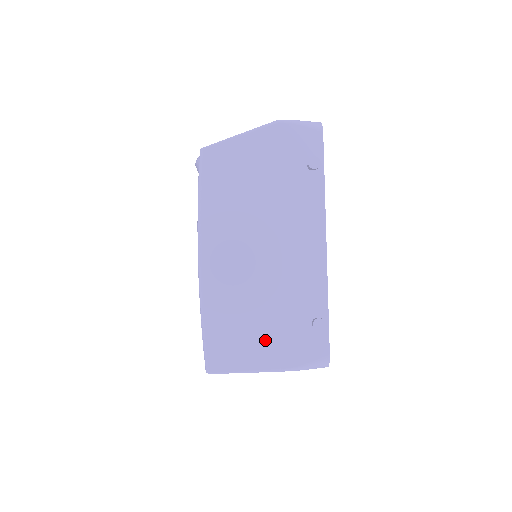
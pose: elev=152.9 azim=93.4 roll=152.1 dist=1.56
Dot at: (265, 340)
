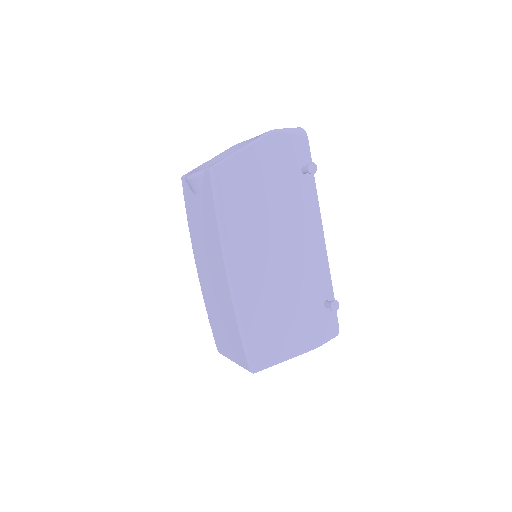
Dot at: (293, 330)
